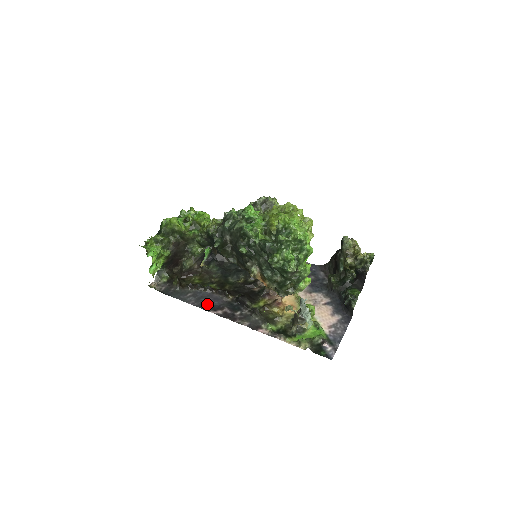
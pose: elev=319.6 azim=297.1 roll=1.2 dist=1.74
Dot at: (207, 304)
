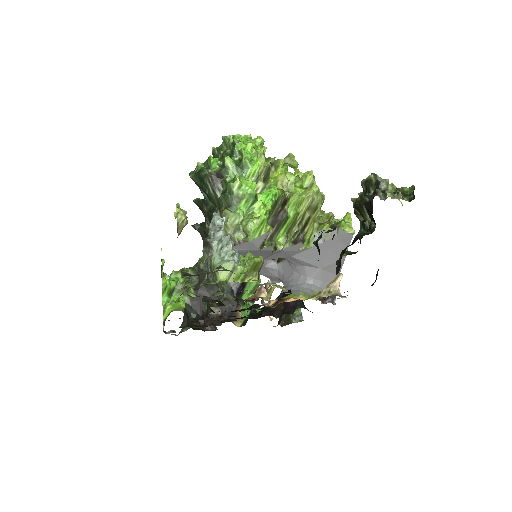
Dot at: occluded
